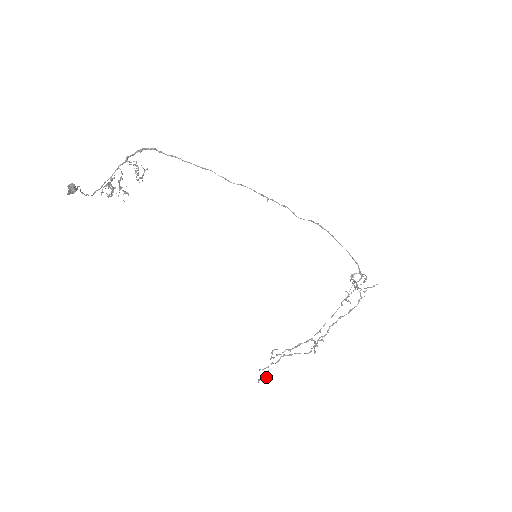
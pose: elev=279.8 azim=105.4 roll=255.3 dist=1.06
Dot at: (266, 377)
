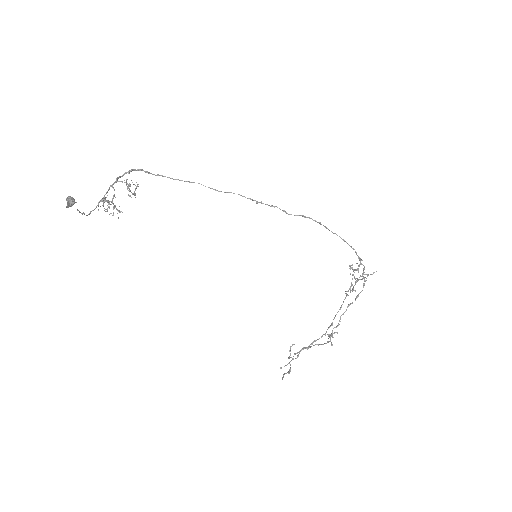
Dot at: (289, 373)
